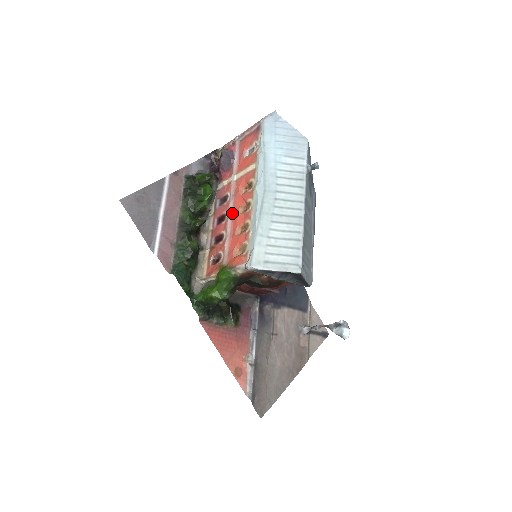
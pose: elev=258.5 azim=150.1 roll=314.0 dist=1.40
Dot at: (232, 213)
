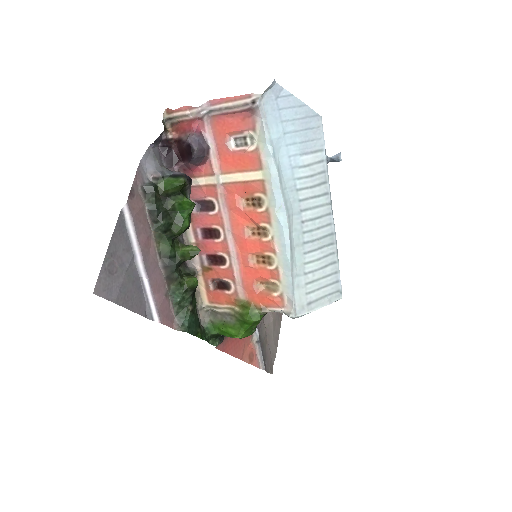
Dot at: (232, 232)
